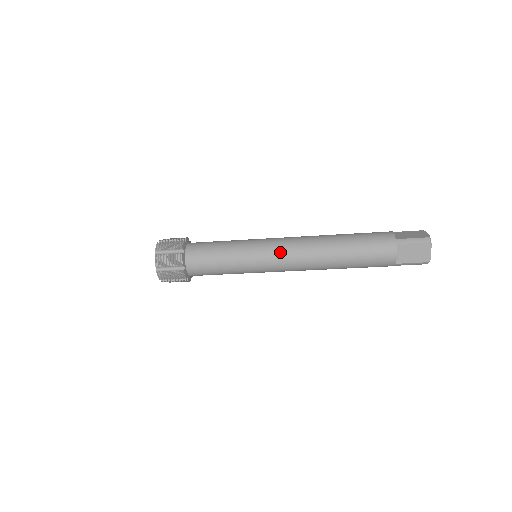
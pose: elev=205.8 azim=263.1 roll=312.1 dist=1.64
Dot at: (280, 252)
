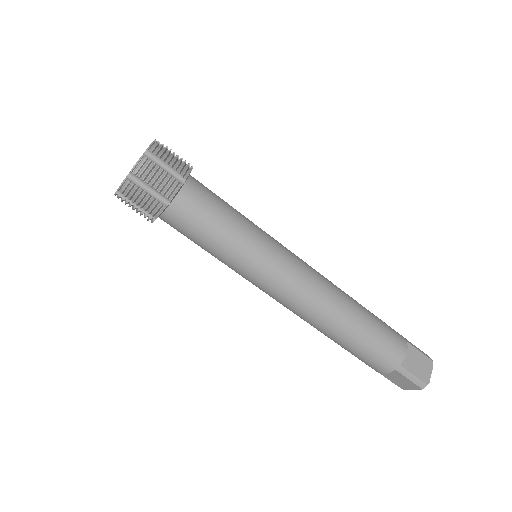
Dot at: (300, 261)
